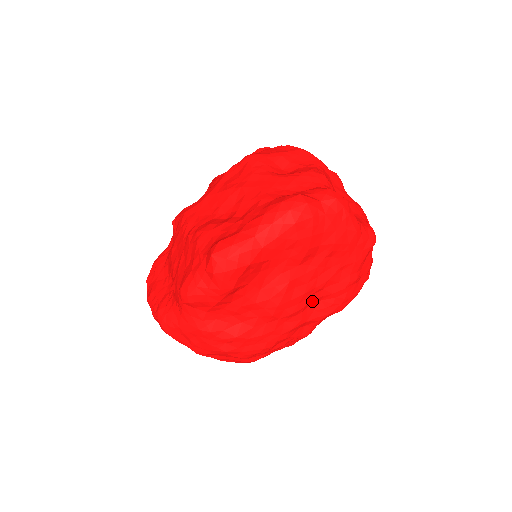
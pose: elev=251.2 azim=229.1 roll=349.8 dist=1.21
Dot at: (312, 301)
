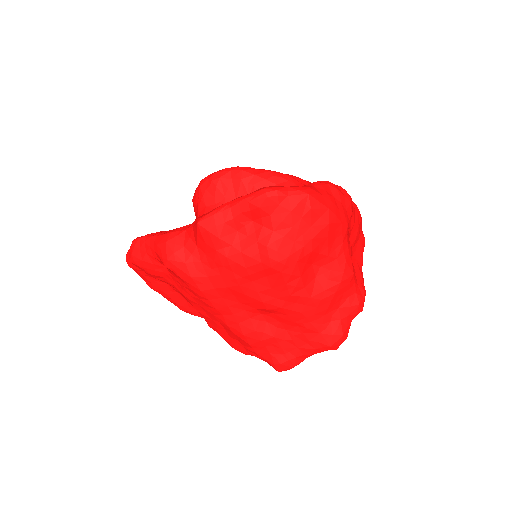
Dot at: occluded
